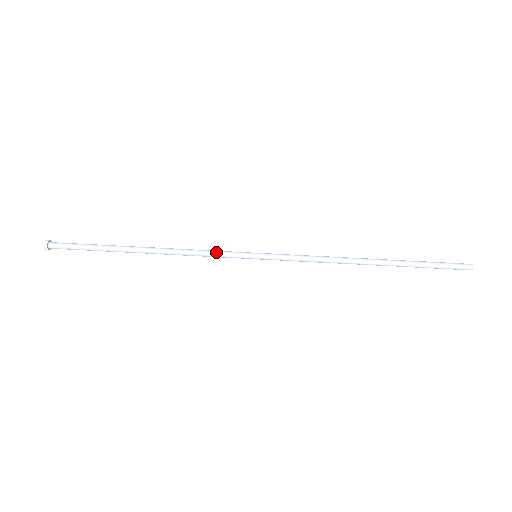
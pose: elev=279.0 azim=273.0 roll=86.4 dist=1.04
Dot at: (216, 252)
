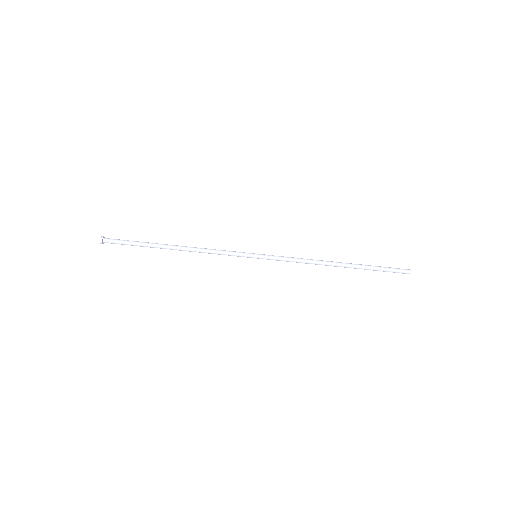
Dot at: (227, 254)
